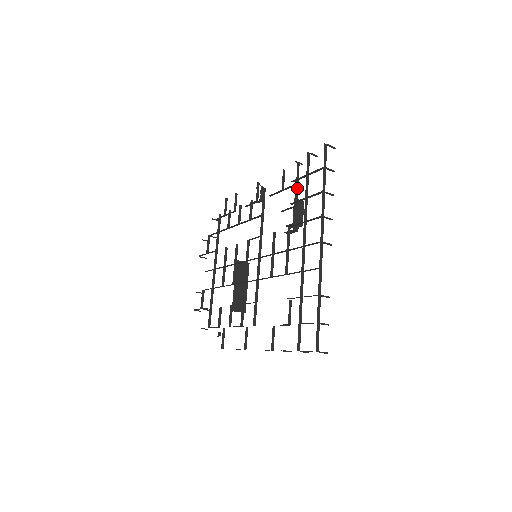
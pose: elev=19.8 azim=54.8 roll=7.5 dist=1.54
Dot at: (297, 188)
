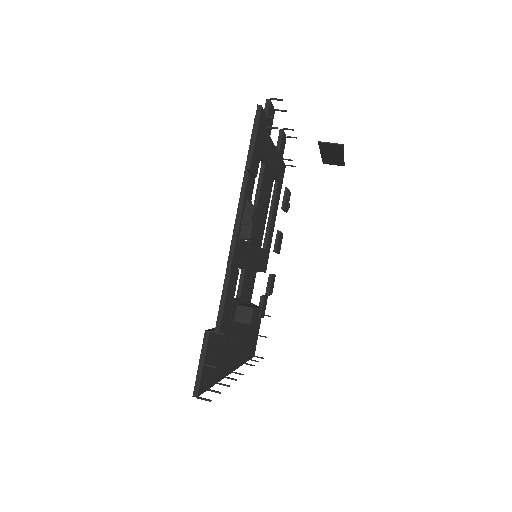
Dot at: occluded
